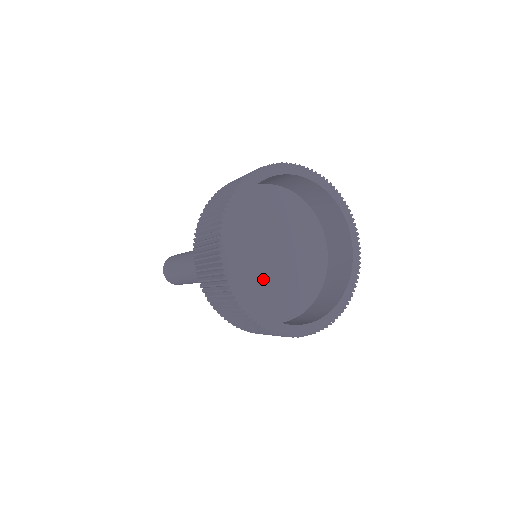
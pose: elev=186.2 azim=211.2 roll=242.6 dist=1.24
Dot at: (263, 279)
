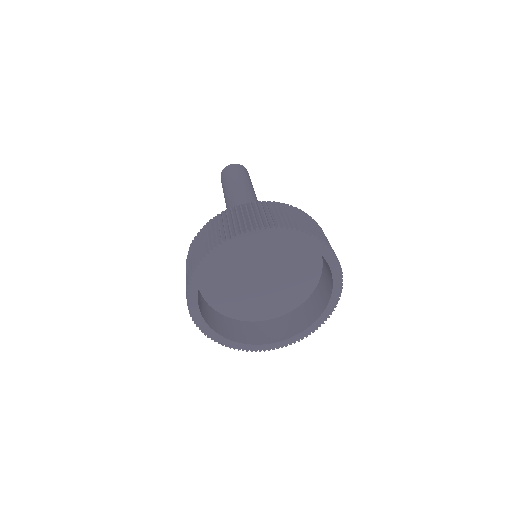
Dot at: (261, 294)
